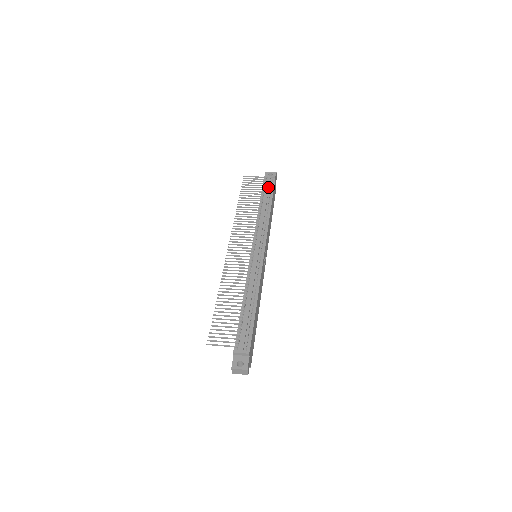
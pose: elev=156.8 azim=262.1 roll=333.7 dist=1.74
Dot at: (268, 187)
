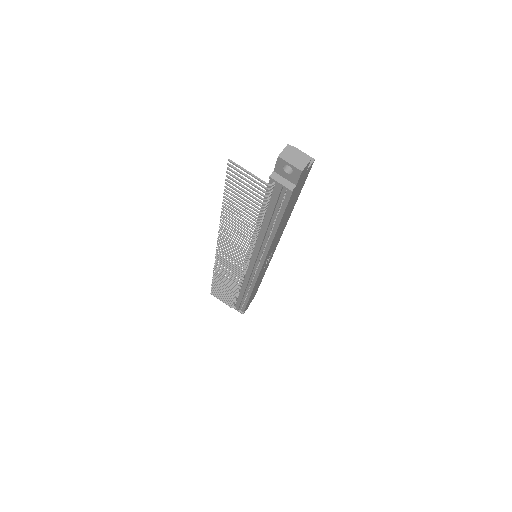
Dot at: (274, 204)
